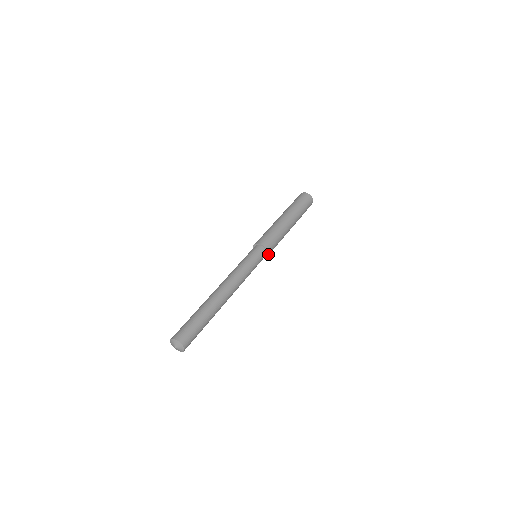
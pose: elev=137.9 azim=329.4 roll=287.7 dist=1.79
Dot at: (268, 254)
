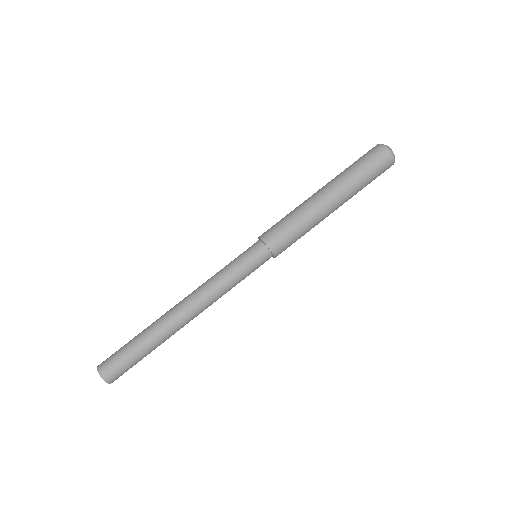
Dot at: occluded
